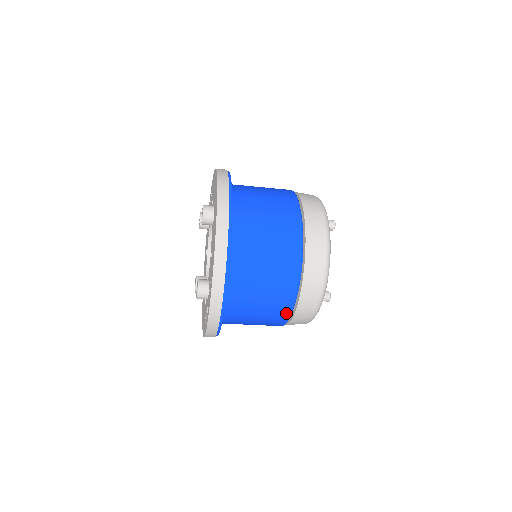
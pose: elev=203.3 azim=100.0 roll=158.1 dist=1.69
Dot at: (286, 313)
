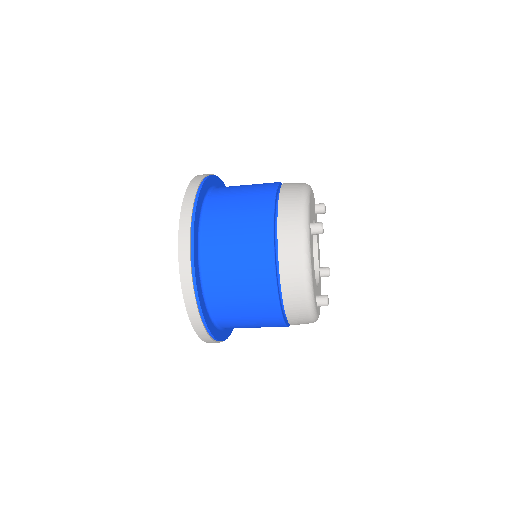
Dot at: (280, 325)
